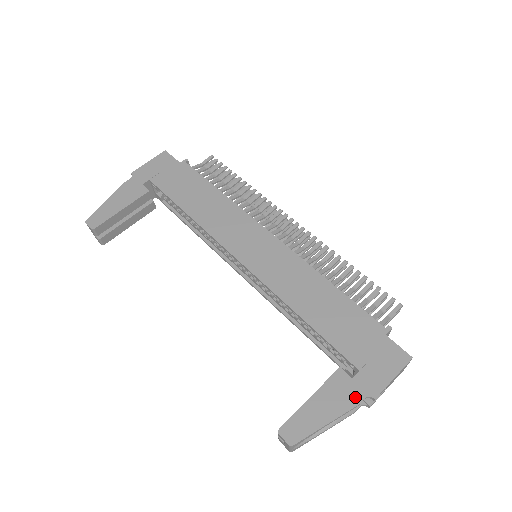
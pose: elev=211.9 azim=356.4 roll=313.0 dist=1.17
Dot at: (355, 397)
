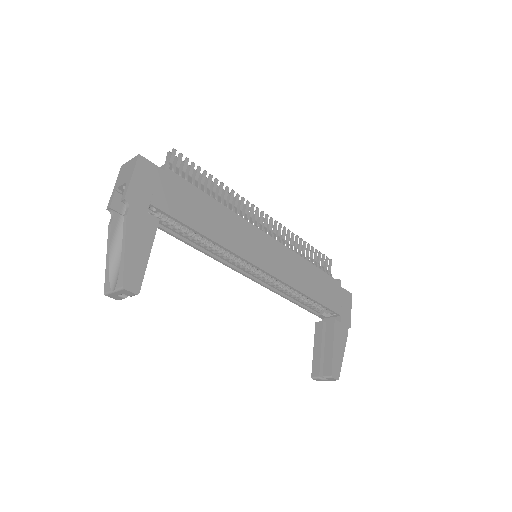
Dot at: (345, 333)
